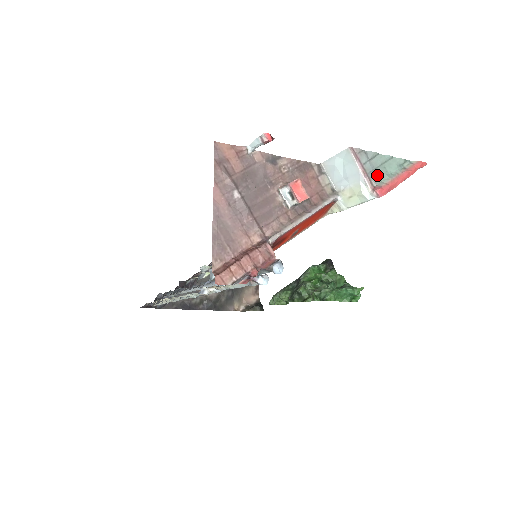
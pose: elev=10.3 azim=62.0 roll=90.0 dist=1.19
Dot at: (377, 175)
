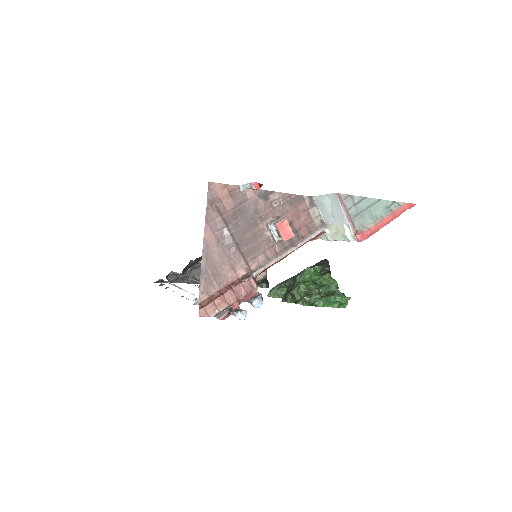
Dot at: (361, 219)
